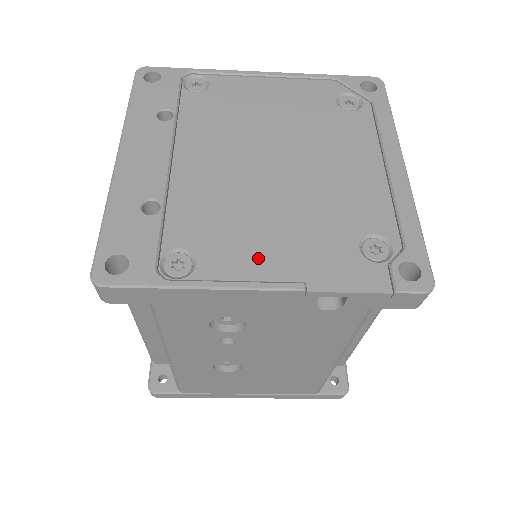
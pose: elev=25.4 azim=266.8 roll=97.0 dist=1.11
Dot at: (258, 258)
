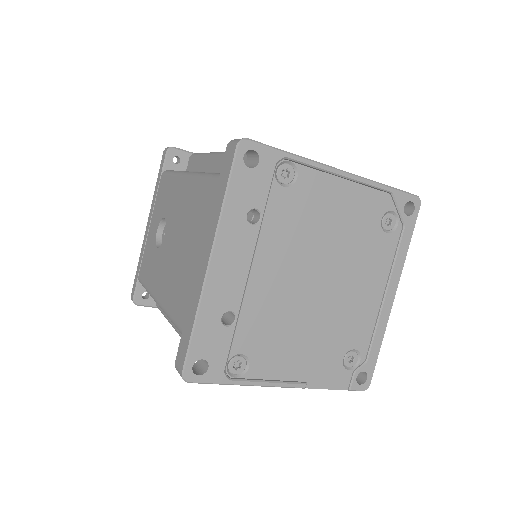
Dot at: (286, 364)
